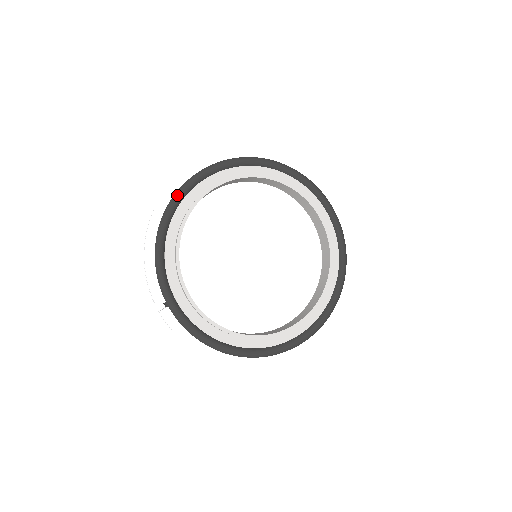
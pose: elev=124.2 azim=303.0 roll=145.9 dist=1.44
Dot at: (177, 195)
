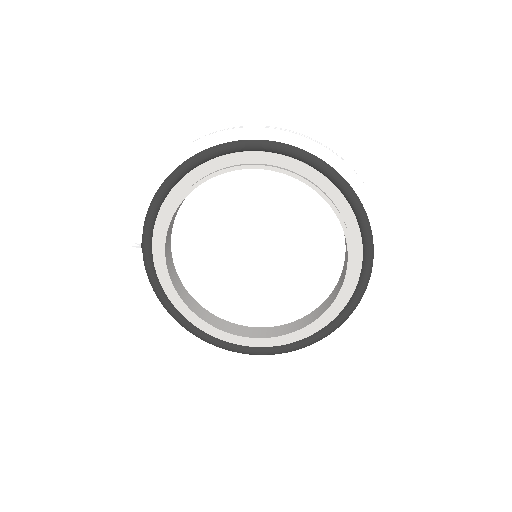
Dot at: (208, 152)
